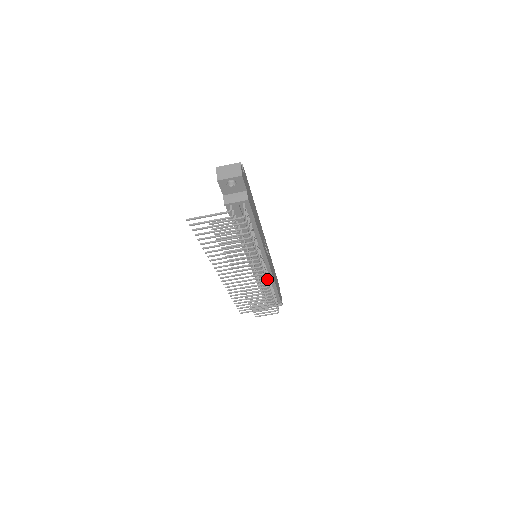
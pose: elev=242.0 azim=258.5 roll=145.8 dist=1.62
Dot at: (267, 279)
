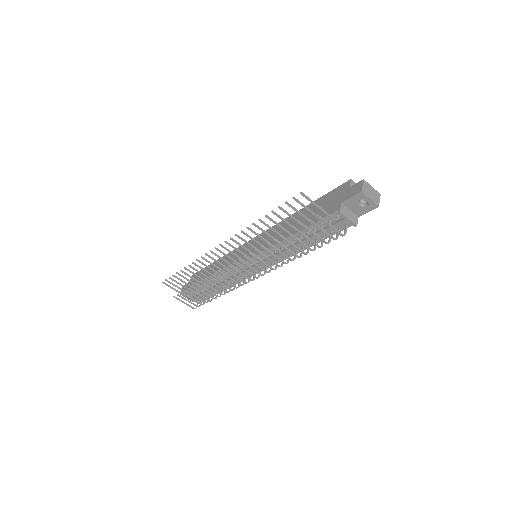
Dot at: (248, 282)
